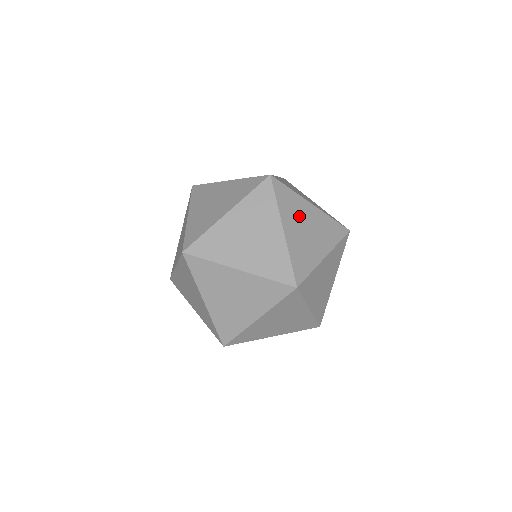
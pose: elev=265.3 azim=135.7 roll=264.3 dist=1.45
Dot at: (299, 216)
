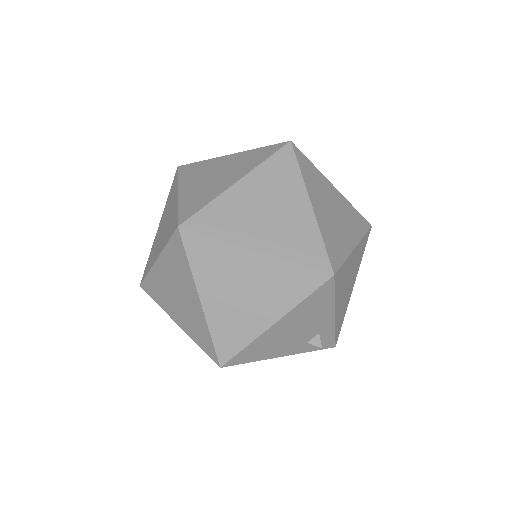
Dot at: occluded
